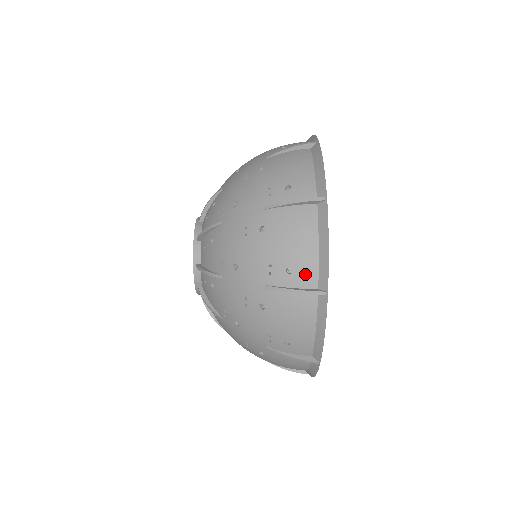
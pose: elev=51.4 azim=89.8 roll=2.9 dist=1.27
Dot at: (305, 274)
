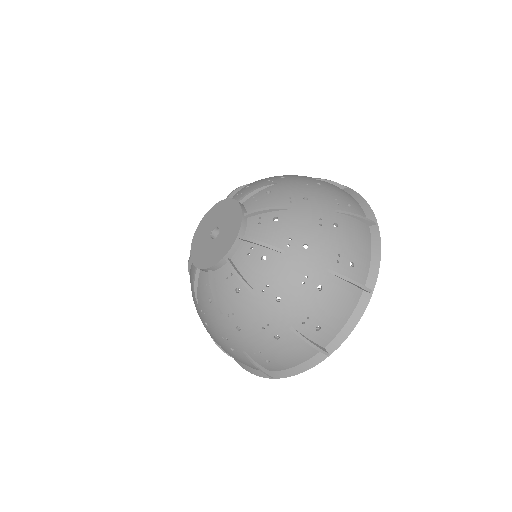
Dot at: (361, 272)
